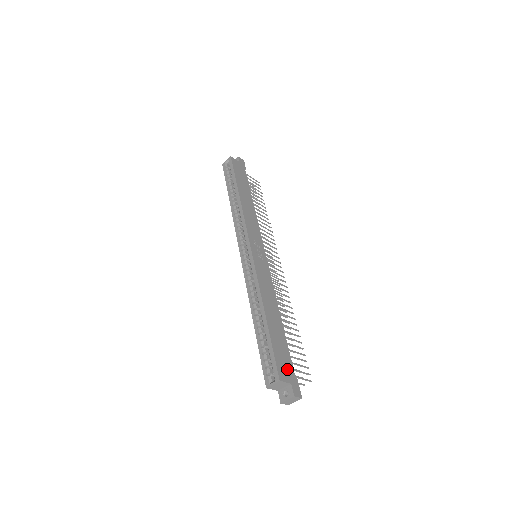
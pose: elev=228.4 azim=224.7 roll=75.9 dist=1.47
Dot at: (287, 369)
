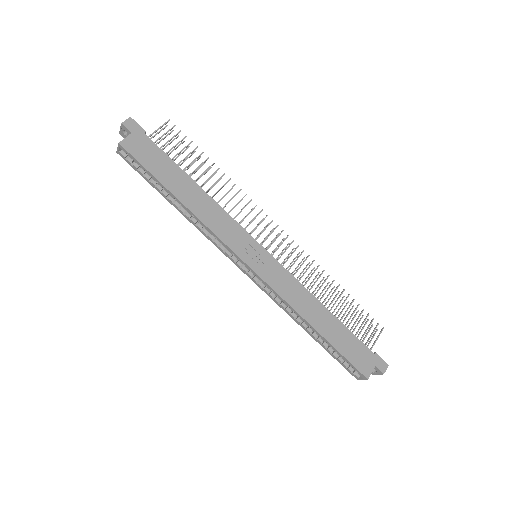
Dot at: (365, 357)
